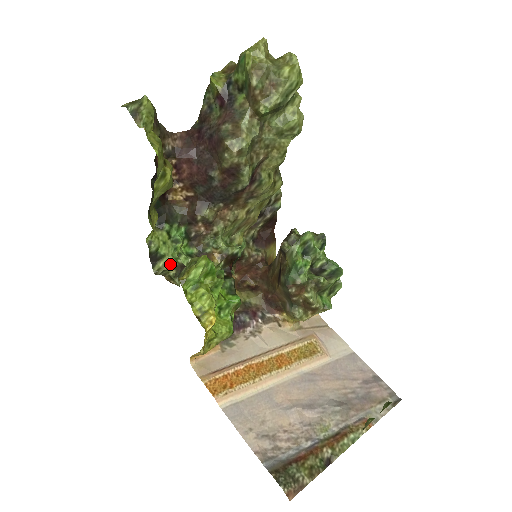
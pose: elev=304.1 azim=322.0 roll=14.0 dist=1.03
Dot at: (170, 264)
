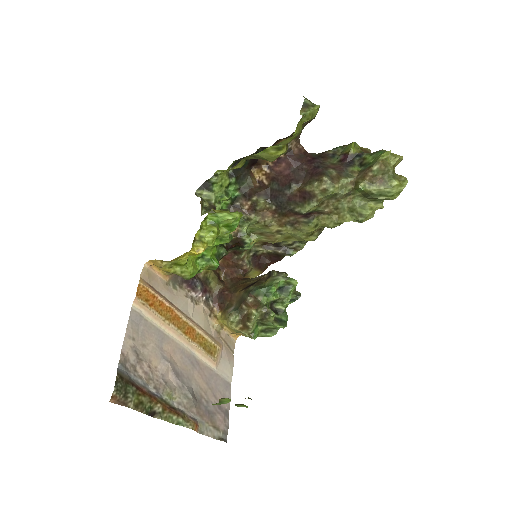
Dot at: (210, 199)
